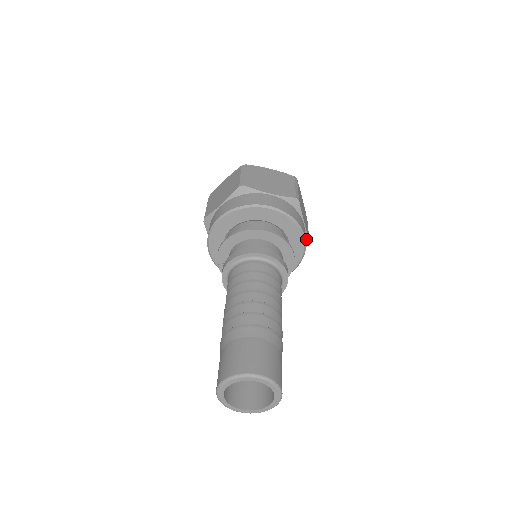
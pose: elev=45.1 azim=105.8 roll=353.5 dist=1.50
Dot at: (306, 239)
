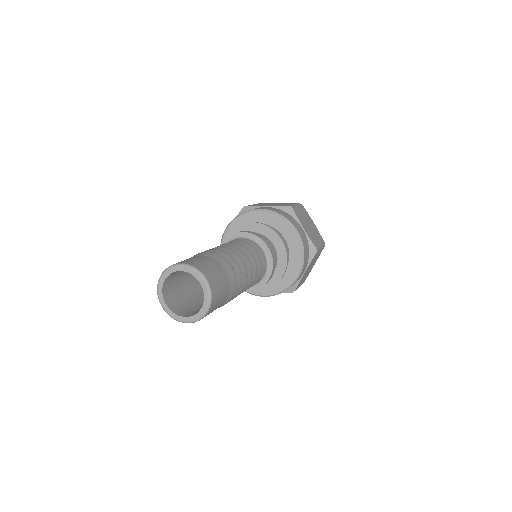
Dot at: (311, 245)
